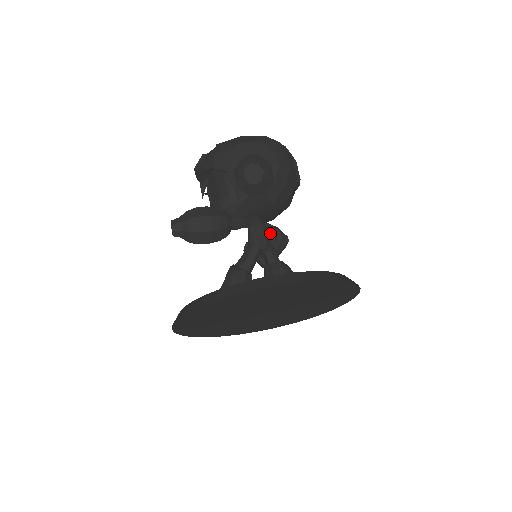
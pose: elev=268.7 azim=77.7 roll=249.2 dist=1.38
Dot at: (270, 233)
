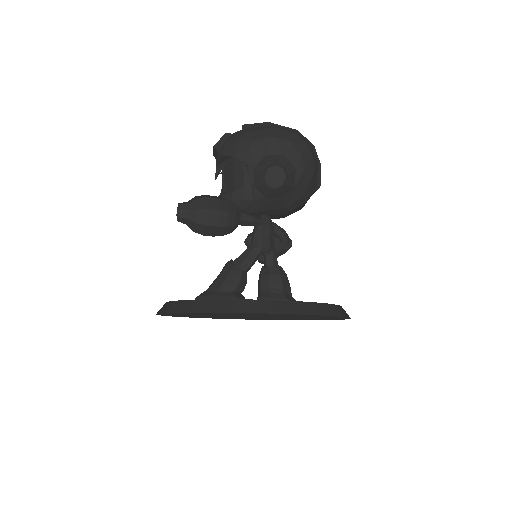
Dot at: (276, 234)
